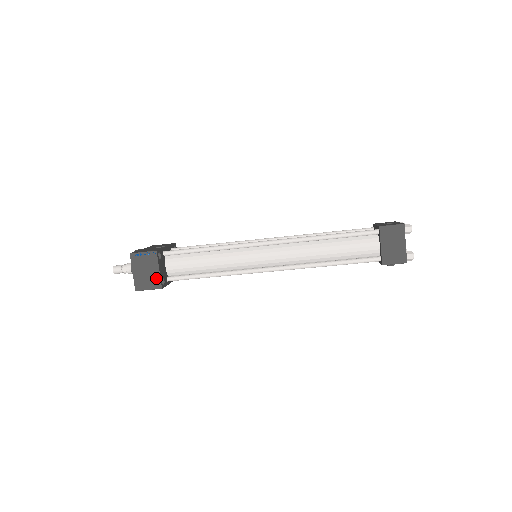
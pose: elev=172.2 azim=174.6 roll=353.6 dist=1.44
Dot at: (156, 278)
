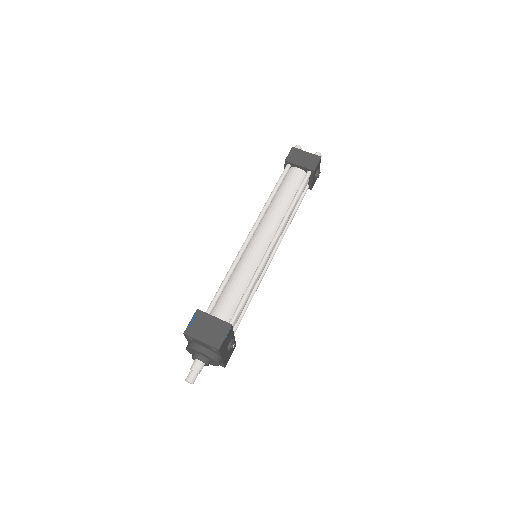
Dot at: (219, 324)
